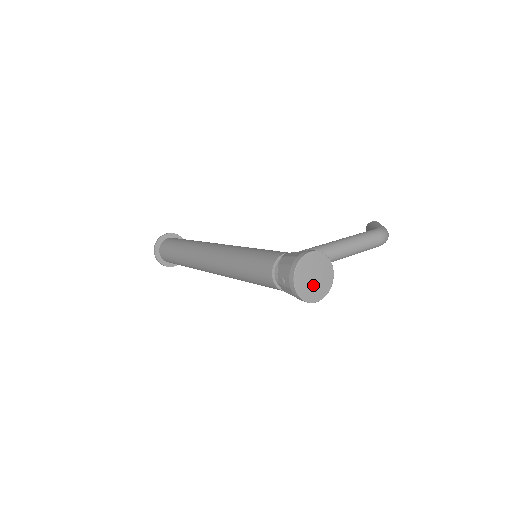
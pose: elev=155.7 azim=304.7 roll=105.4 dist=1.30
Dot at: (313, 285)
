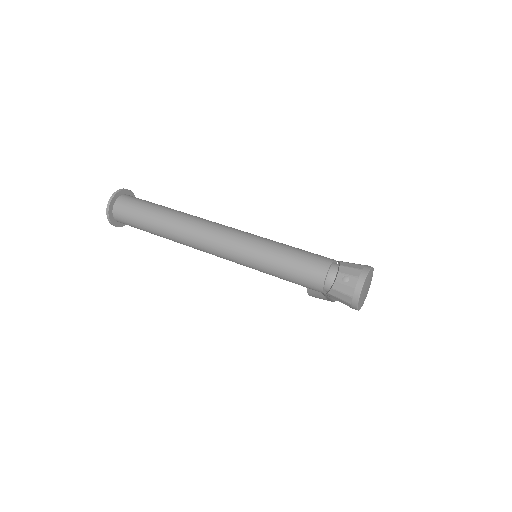
Dot at: (364, 294)
